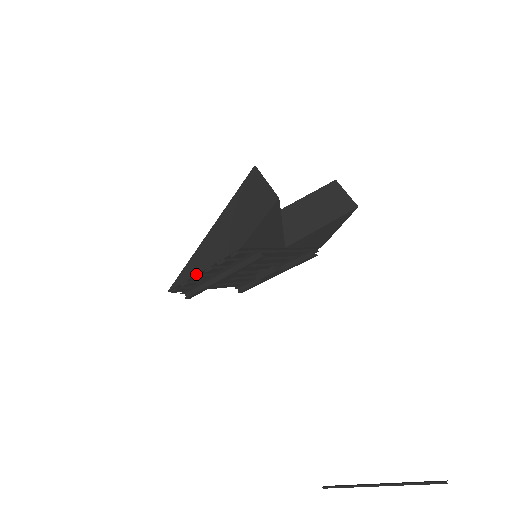
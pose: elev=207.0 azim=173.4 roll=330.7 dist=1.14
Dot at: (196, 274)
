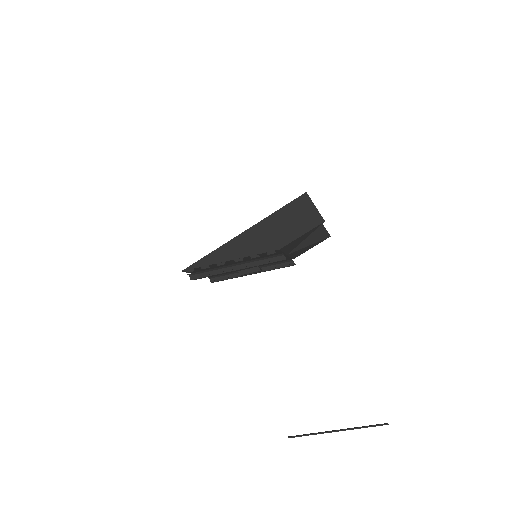
Dot at: (223, 261)
